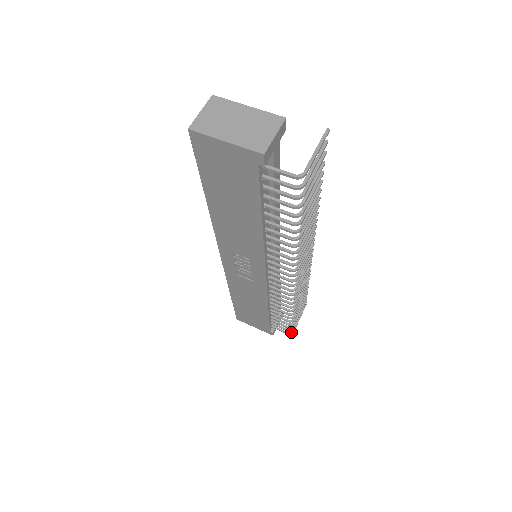
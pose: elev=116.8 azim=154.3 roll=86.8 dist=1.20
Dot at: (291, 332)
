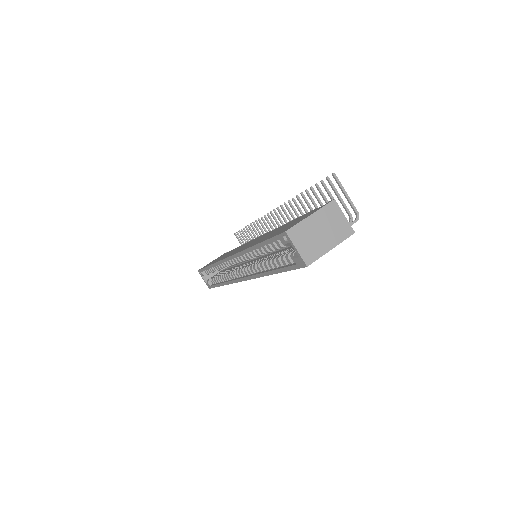
Dot at: occluded
